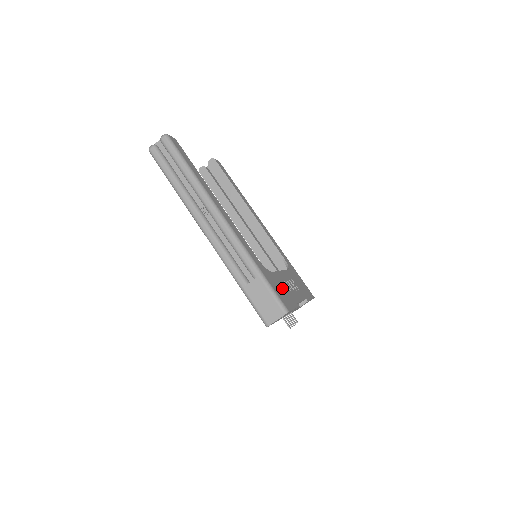
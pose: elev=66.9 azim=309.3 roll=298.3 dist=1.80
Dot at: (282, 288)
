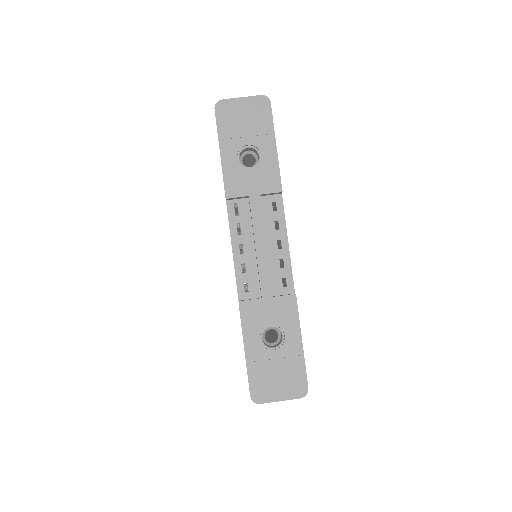
Dot at: occluded
